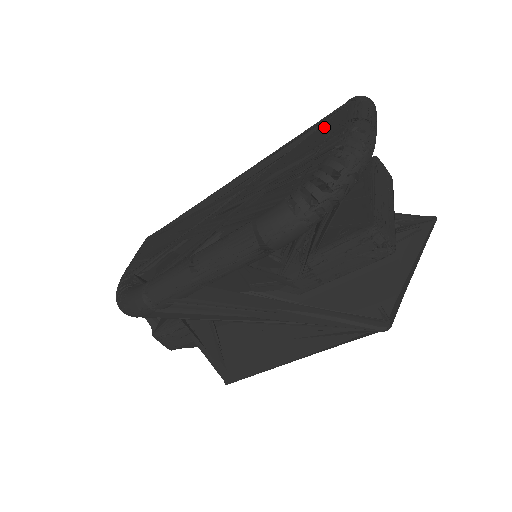
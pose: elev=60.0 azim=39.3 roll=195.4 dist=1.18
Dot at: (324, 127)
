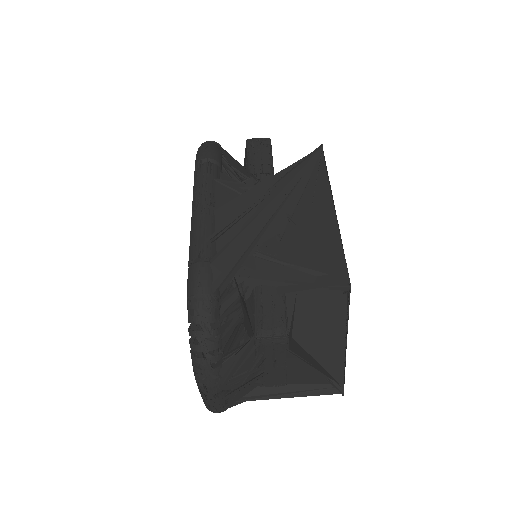
Dot at: occluded
